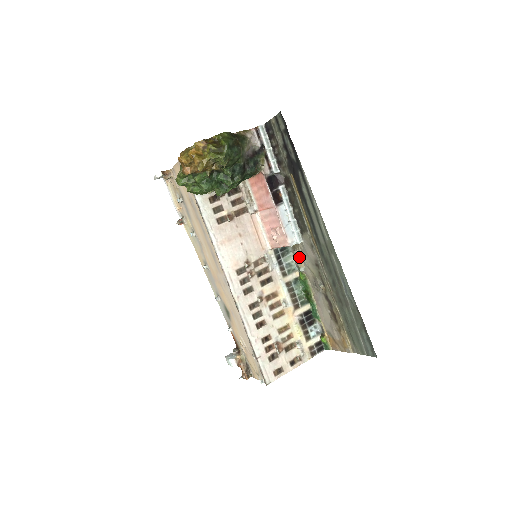
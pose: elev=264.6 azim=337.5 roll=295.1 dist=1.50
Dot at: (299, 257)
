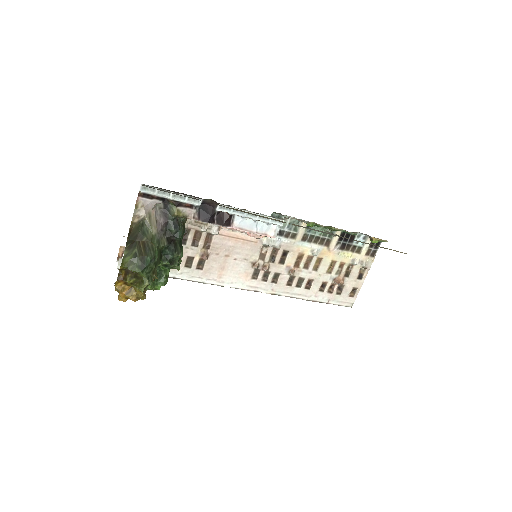
Dot at: occluded
